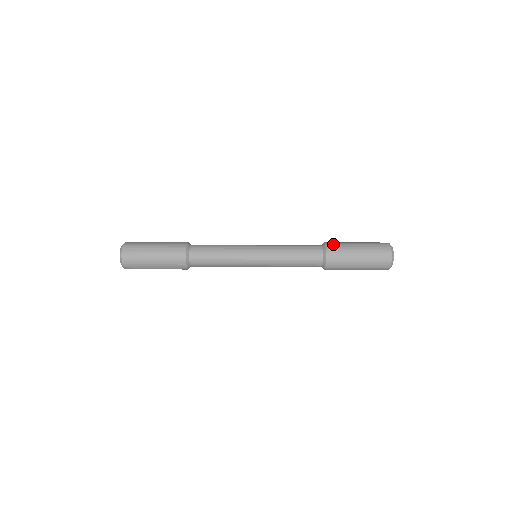
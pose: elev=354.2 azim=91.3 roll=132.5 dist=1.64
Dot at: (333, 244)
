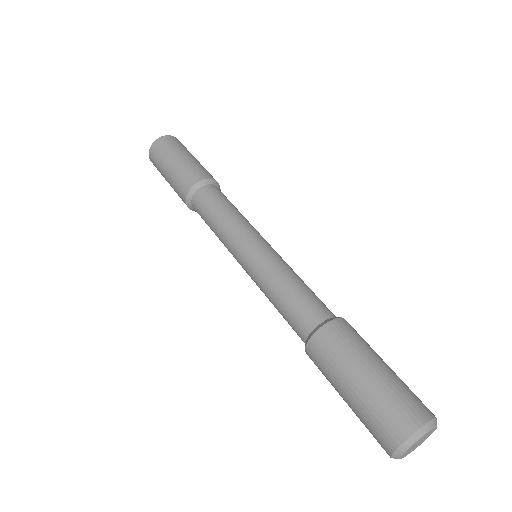
Dot at: (323, 344)
